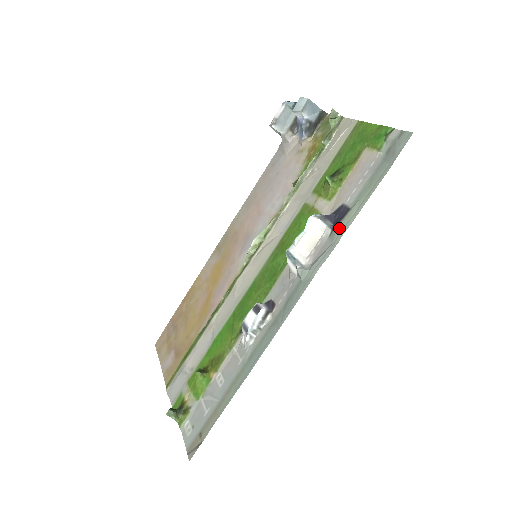
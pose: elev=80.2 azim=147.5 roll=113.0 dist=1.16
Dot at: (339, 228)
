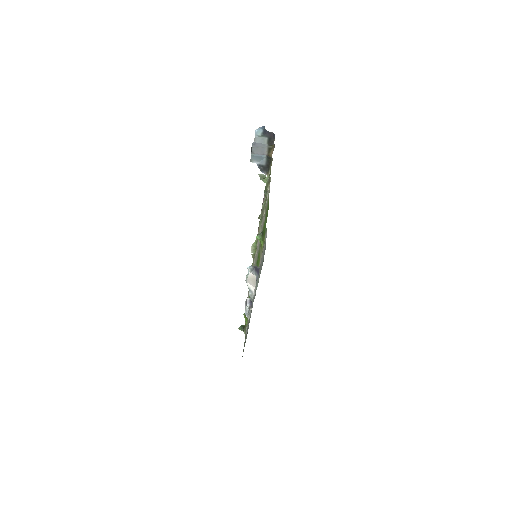
Dot at: (256, 284)
